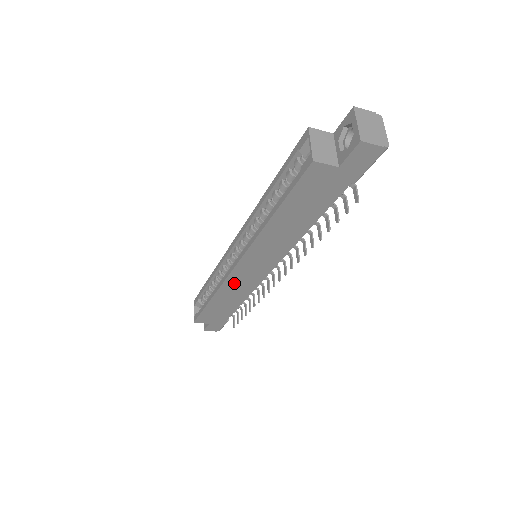
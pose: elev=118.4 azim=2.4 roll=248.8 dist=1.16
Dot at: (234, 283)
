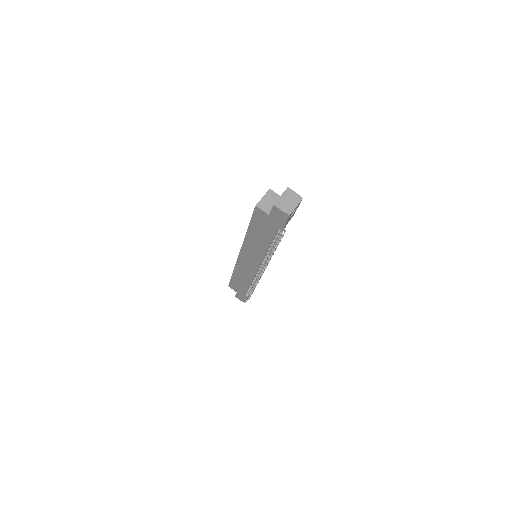
Dot at: (242, 267)
